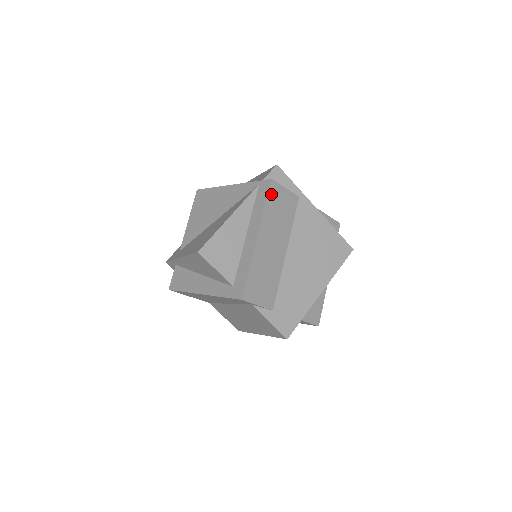
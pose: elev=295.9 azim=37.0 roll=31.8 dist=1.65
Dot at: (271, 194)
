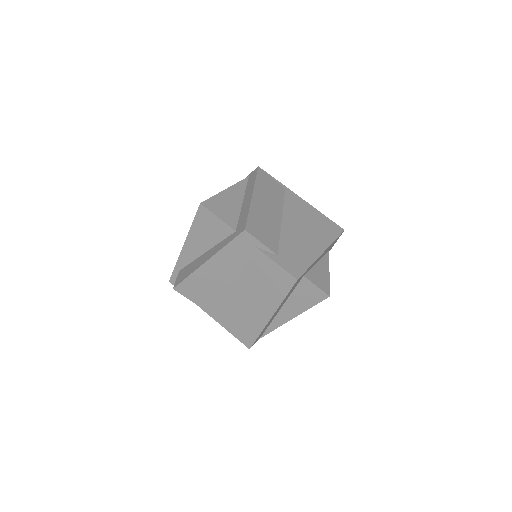
Dot at: (260, 175)
